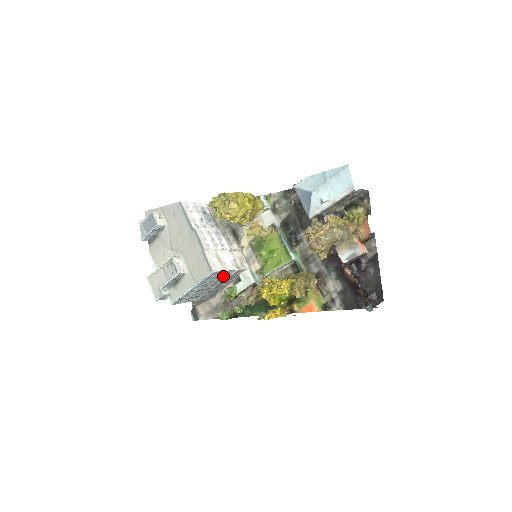
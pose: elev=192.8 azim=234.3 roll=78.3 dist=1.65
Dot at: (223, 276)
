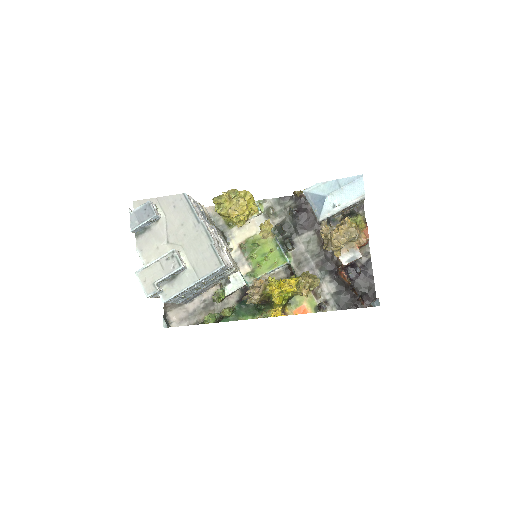
Dot at: (220, 275)
